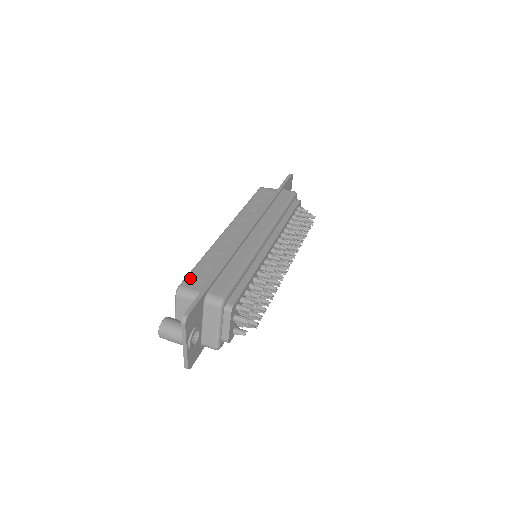
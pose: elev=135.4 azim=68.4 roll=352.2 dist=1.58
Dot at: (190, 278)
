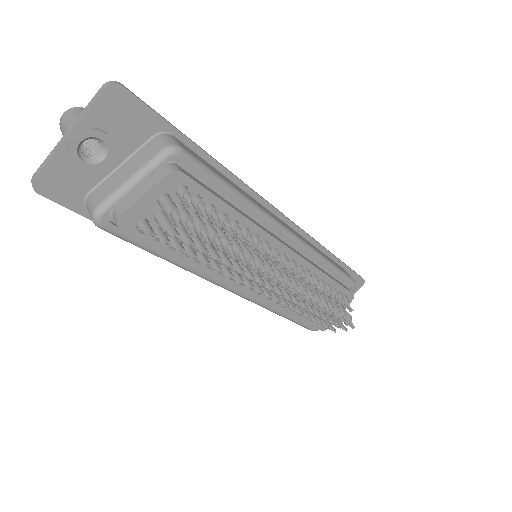
Dot at: occluded
